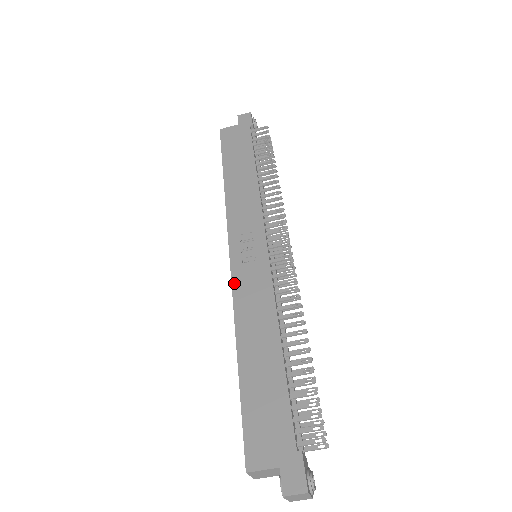
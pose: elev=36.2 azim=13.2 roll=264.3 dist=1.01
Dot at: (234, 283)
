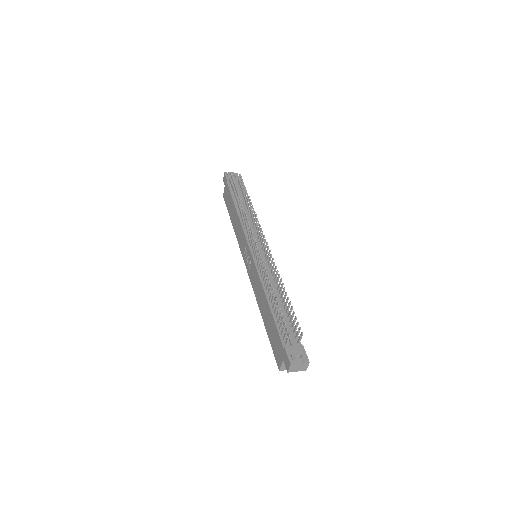
Dot at: (251, 282)
